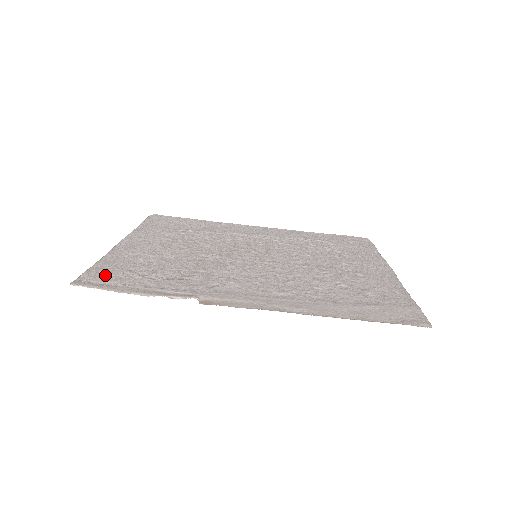
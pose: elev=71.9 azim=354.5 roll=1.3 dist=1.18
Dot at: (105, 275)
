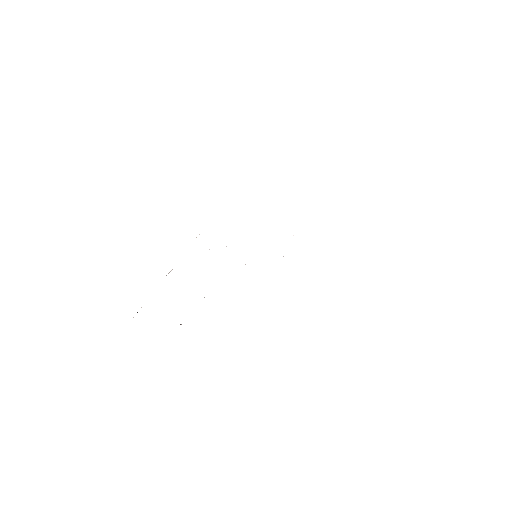
Dot at: occluded
